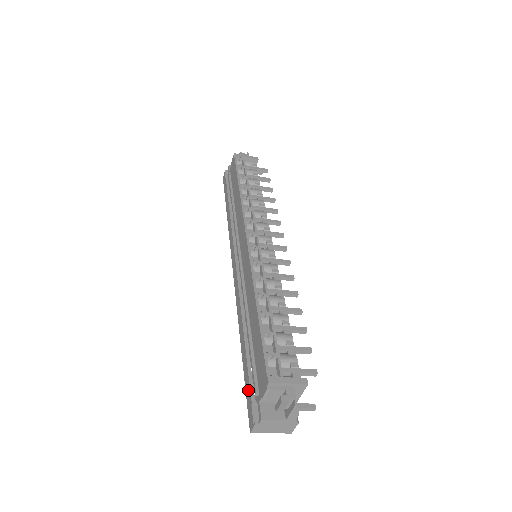
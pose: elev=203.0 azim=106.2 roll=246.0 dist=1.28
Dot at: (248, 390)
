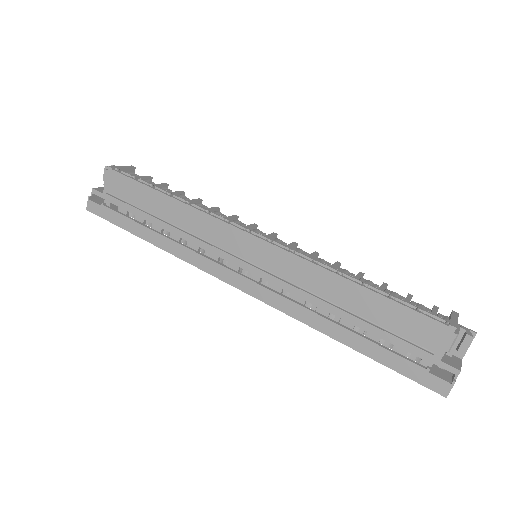
Dot at: (407, 366)
